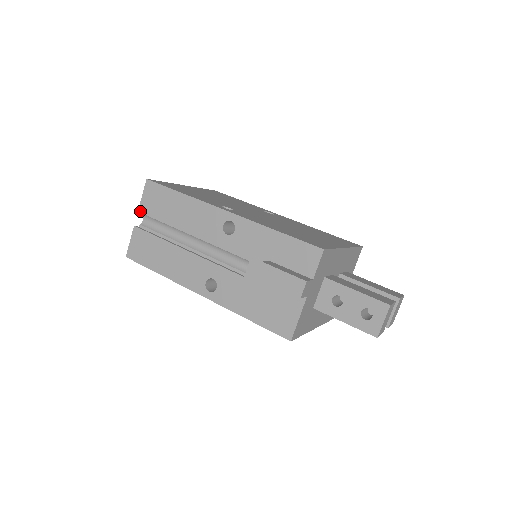
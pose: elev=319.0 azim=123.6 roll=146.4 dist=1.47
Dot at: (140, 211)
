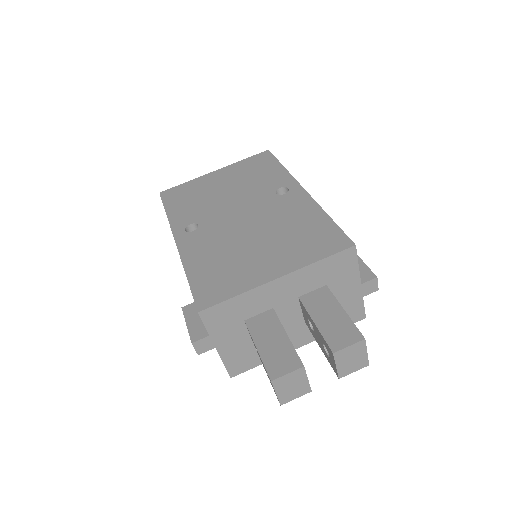
Dot at: occluded
